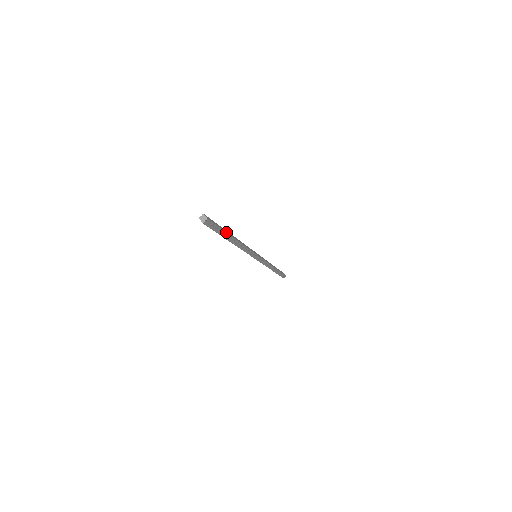
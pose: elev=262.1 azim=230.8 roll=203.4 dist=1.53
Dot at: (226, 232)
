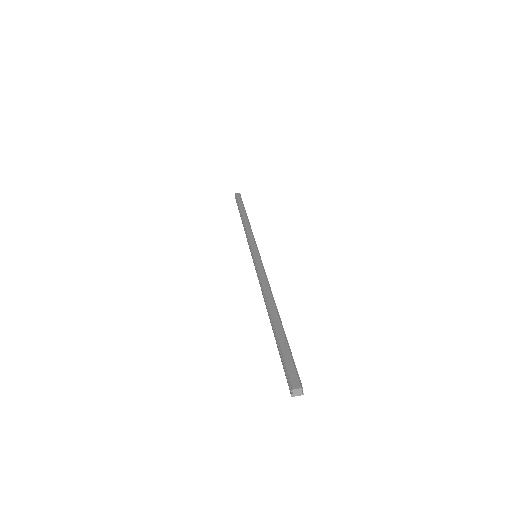
Dot at: (284, 335)
